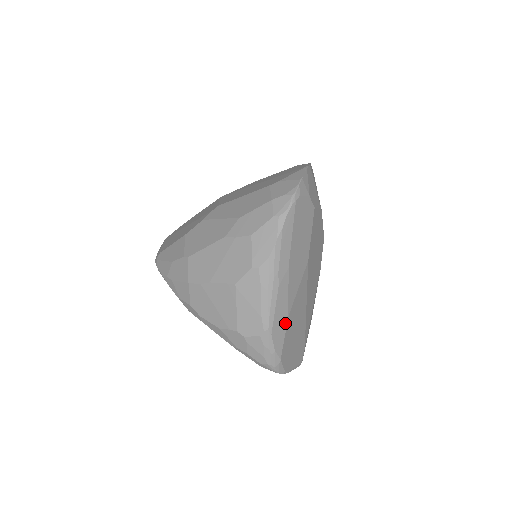
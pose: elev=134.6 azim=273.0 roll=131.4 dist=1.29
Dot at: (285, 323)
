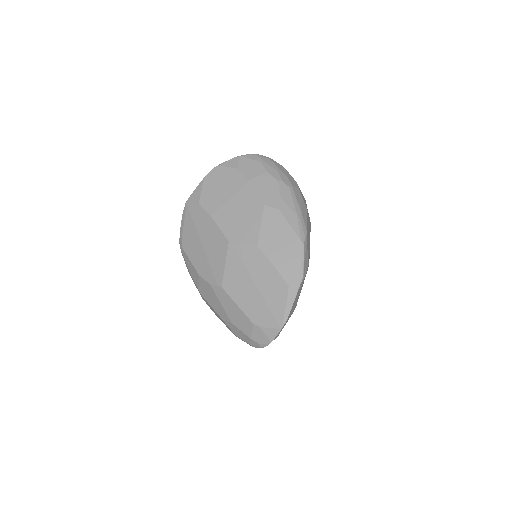
Dot at: occluded
